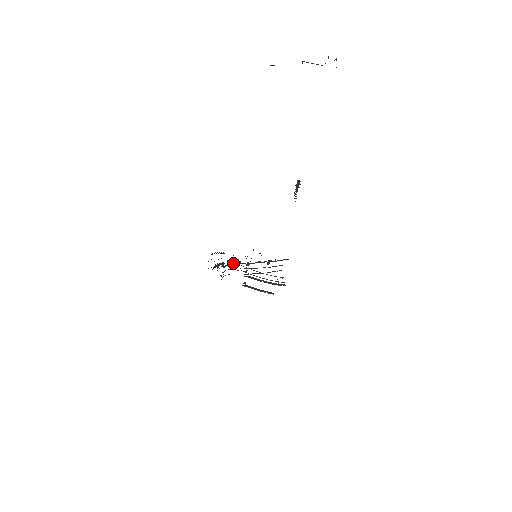
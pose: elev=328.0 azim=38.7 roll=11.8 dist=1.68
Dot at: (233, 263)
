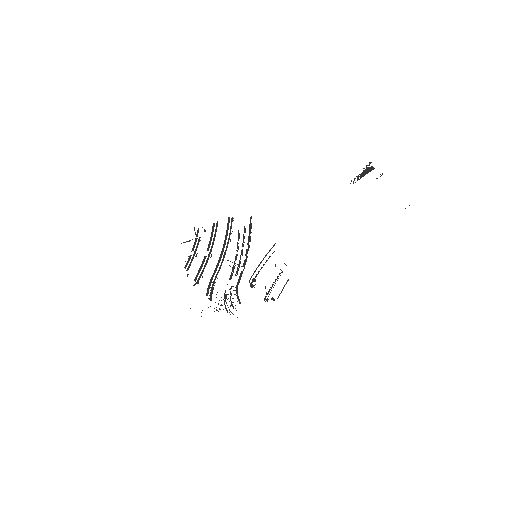
Dot at: (237, 286)
